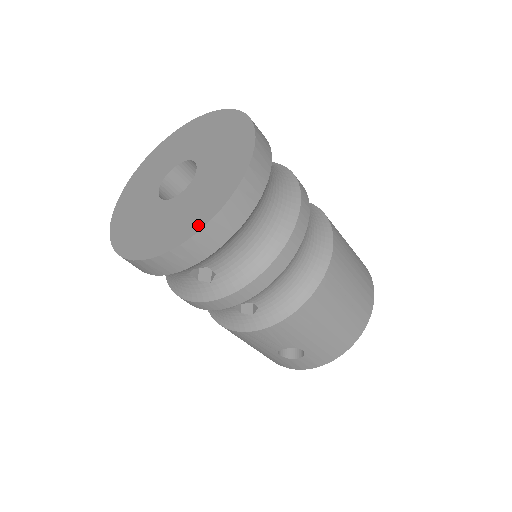
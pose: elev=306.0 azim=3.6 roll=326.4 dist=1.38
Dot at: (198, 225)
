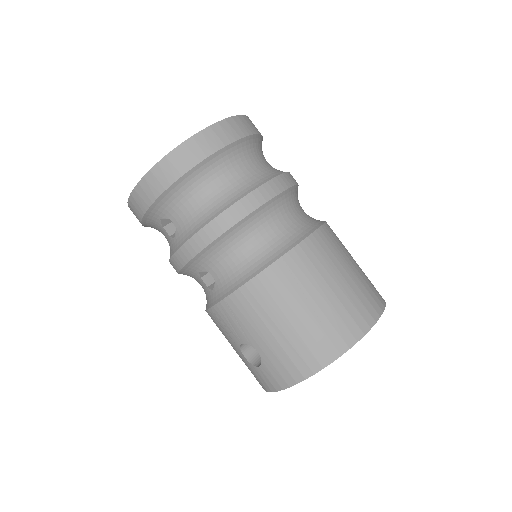
Dot at: occluded
